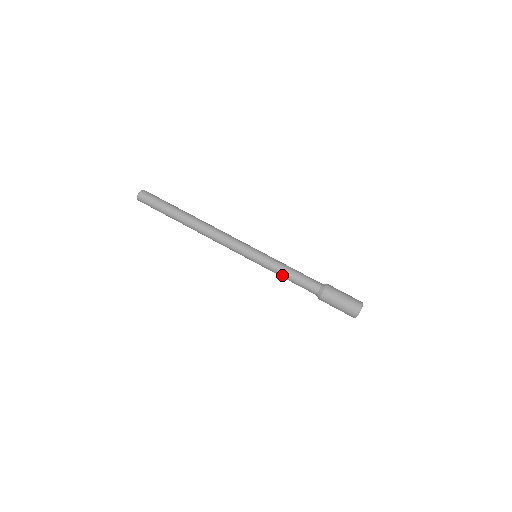
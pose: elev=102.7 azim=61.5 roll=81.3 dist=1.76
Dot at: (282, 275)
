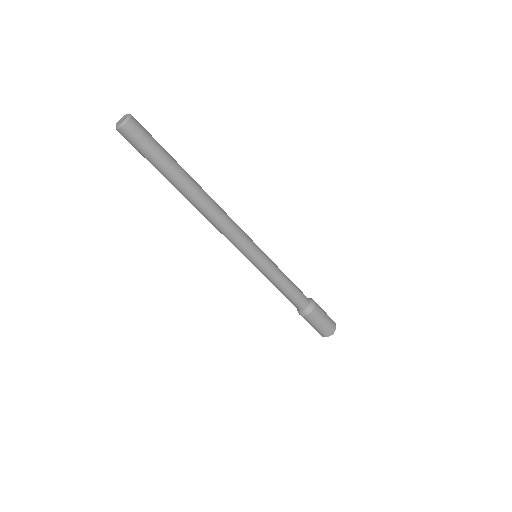
Dot at: (274, 285)
